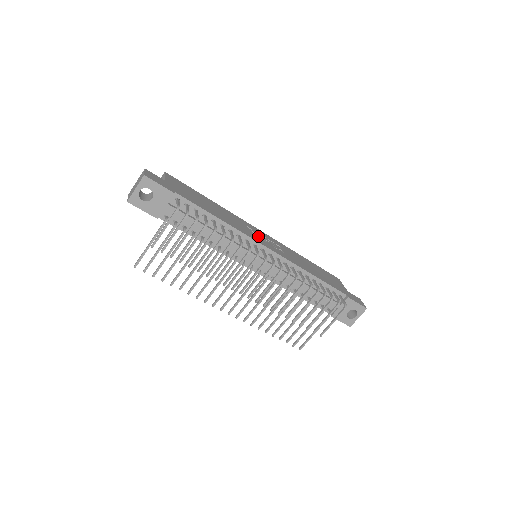
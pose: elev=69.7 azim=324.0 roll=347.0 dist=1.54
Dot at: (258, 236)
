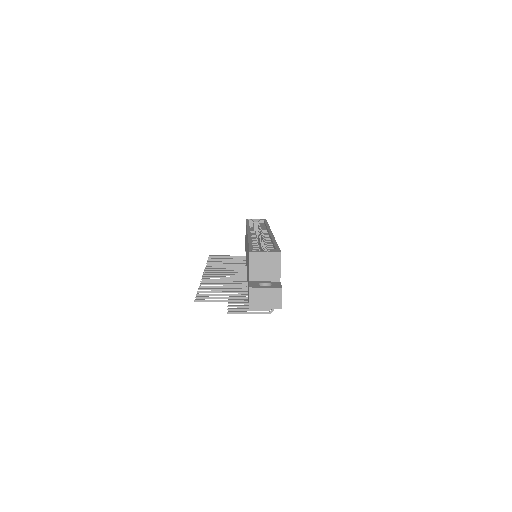
Dot at: occluded
